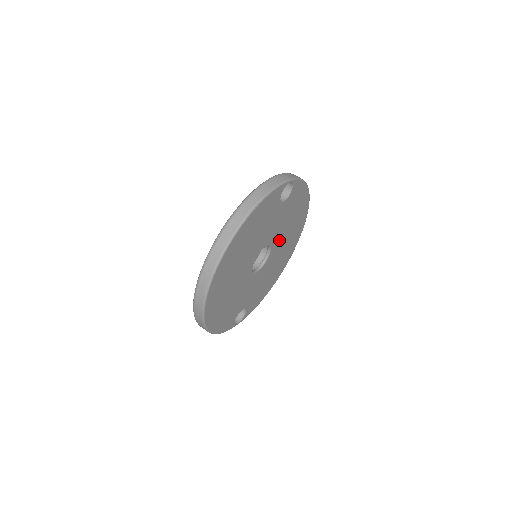
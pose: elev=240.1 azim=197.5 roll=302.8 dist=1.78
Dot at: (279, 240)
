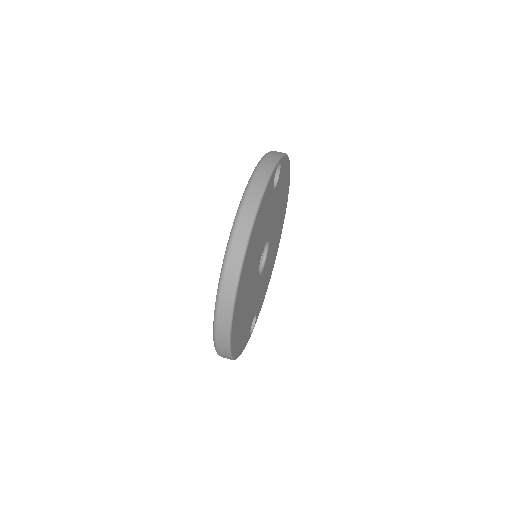
Dot at: (273, 229)
